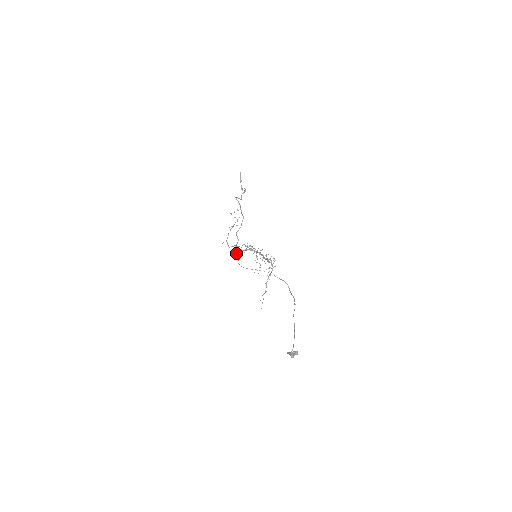
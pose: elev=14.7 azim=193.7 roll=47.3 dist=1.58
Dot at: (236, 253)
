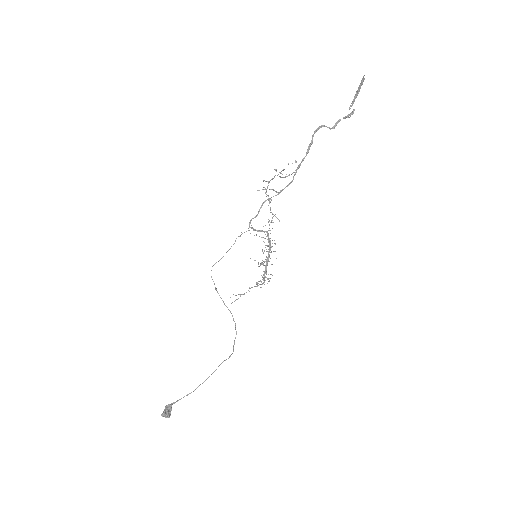
Dot at: occluded
